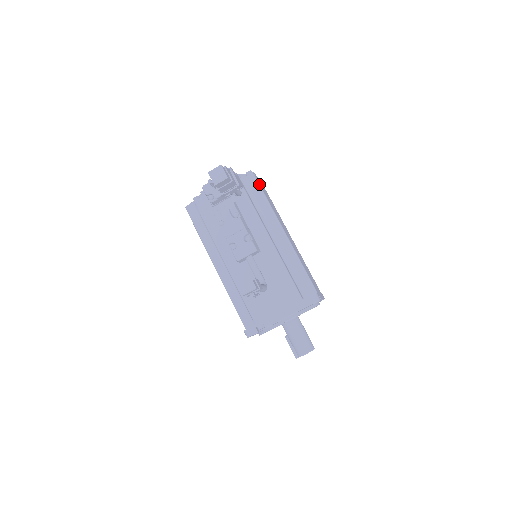
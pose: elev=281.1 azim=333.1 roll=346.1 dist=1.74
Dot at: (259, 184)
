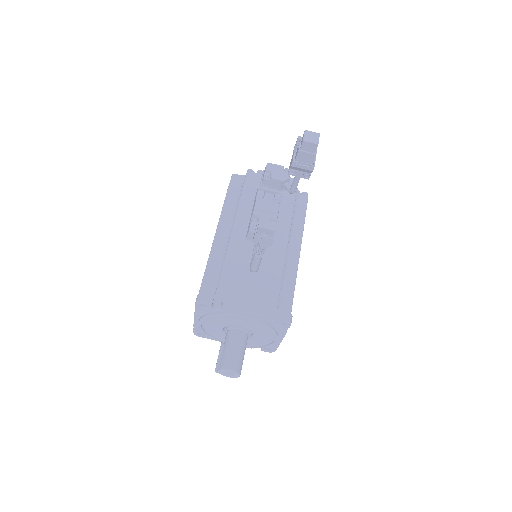
Dot at: occluded
